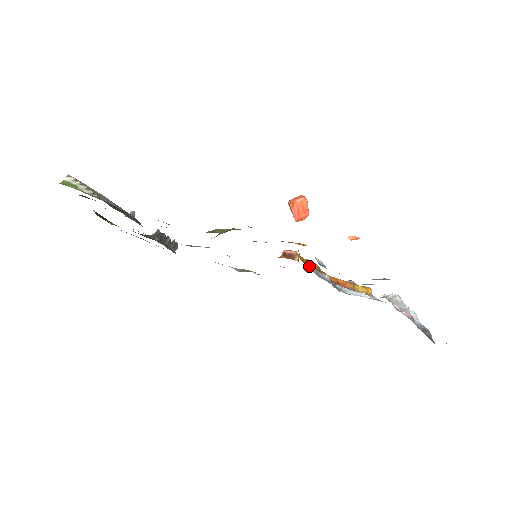
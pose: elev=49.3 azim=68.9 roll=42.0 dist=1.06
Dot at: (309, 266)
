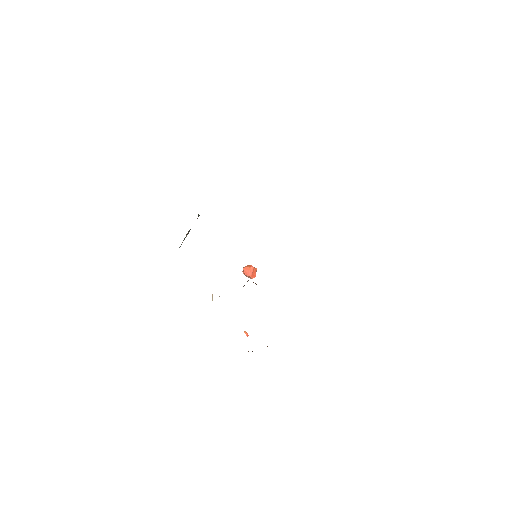
Dot at: occluded
